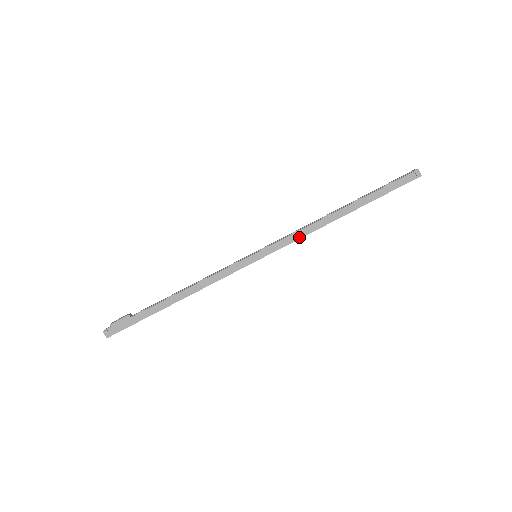
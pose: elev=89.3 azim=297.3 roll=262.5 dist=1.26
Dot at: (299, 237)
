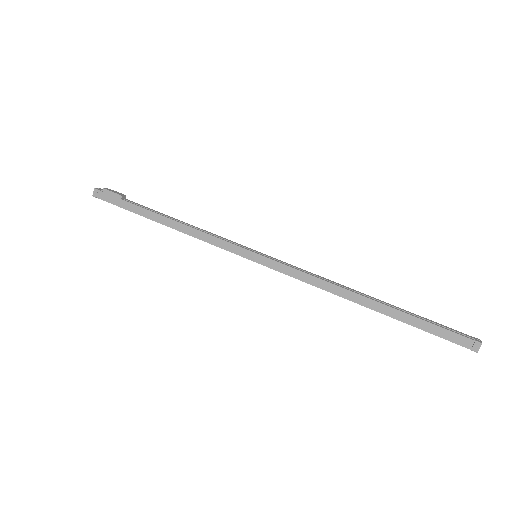
Dot at: (305, 280)
